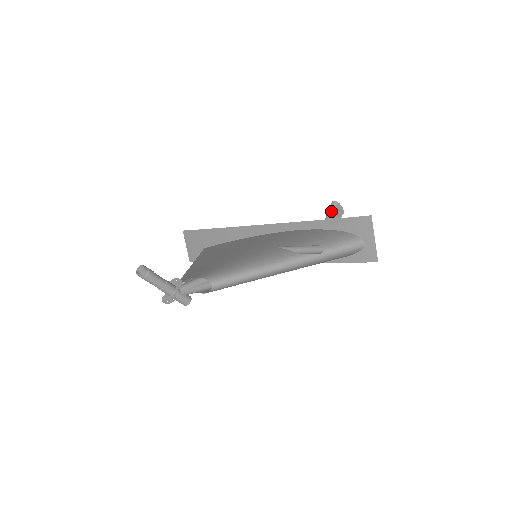
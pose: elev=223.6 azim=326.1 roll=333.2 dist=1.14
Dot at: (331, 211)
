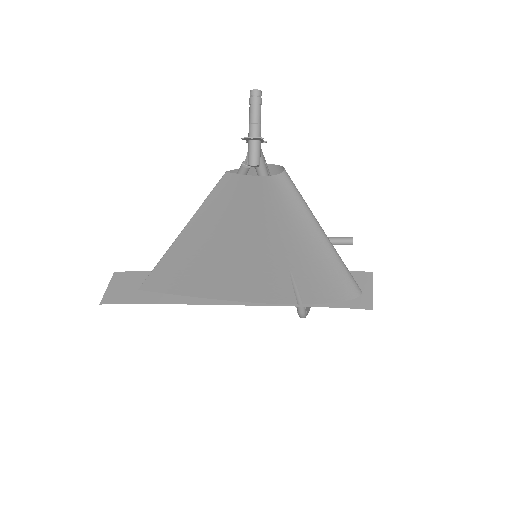
Dot at: occluded
